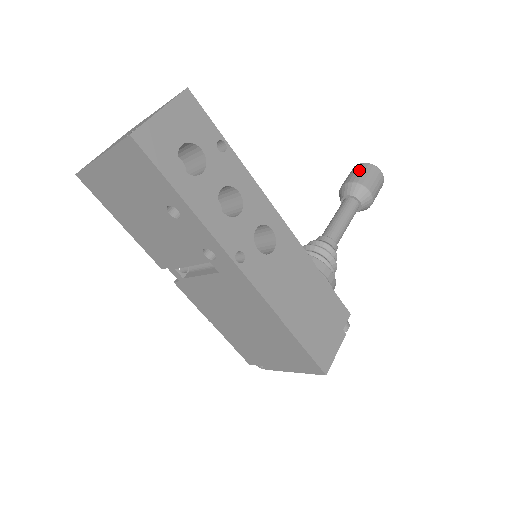
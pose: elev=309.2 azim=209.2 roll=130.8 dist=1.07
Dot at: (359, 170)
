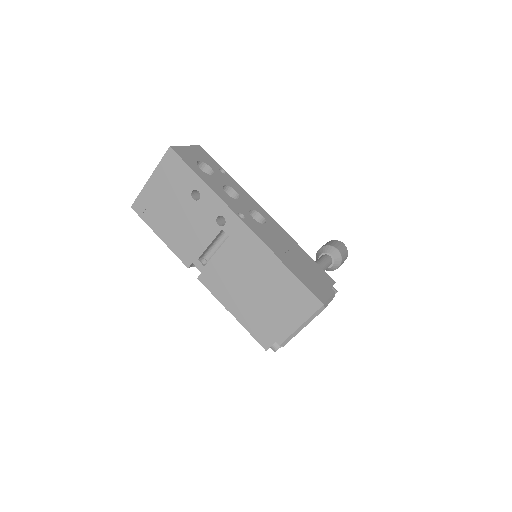
Dot at: (326, 243)
